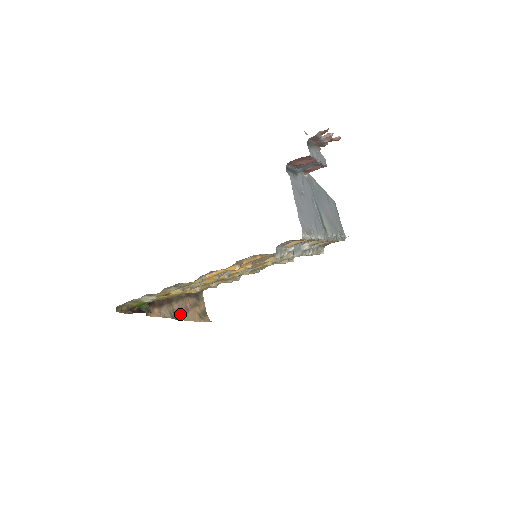
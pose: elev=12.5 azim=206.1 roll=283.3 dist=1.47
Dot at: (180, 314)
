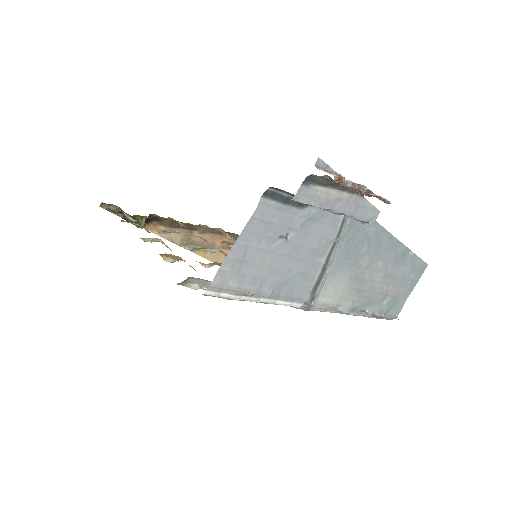
Dot at: occluded
